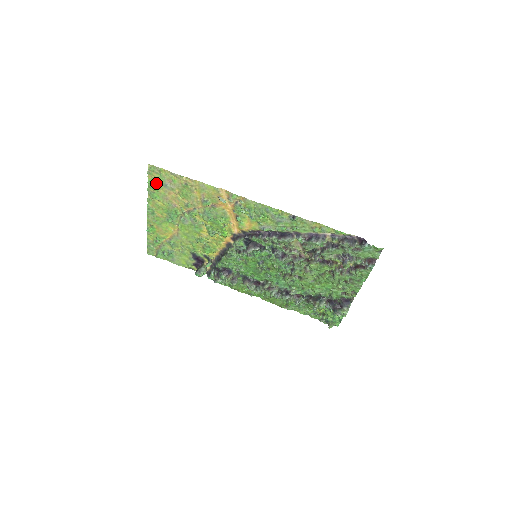
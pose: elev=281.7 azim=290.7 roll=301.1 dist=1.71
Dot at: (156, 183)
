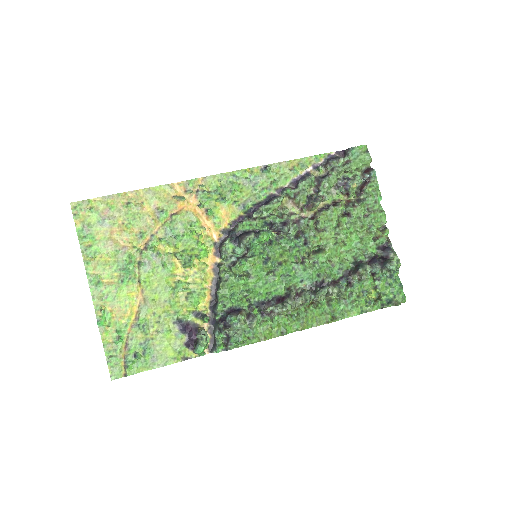
Dot at: (89, 227)
